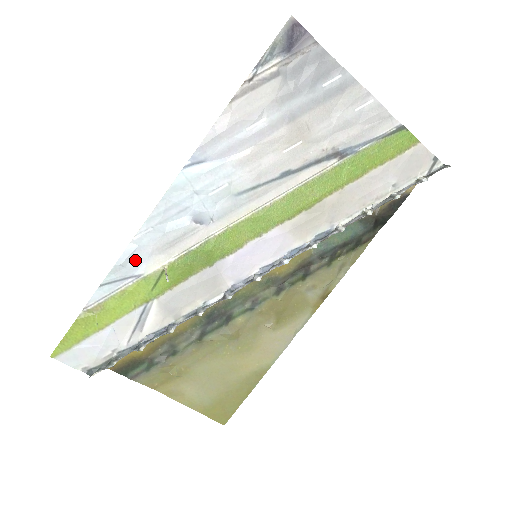
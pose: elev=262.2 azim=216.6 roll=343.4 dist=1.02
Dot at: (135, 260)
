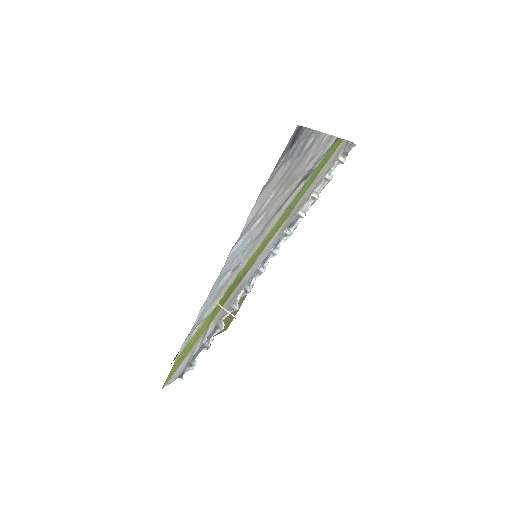
Dot at: (203, 314)
